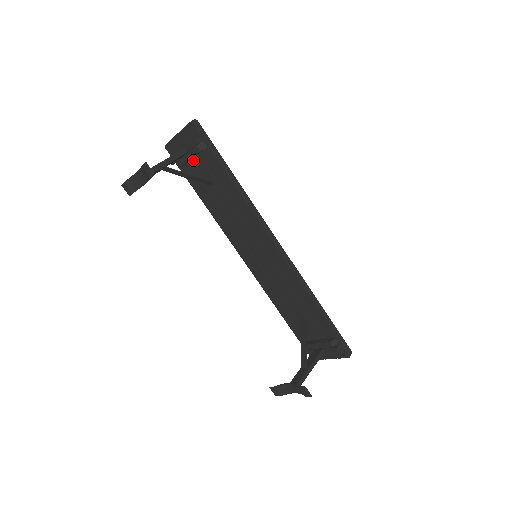
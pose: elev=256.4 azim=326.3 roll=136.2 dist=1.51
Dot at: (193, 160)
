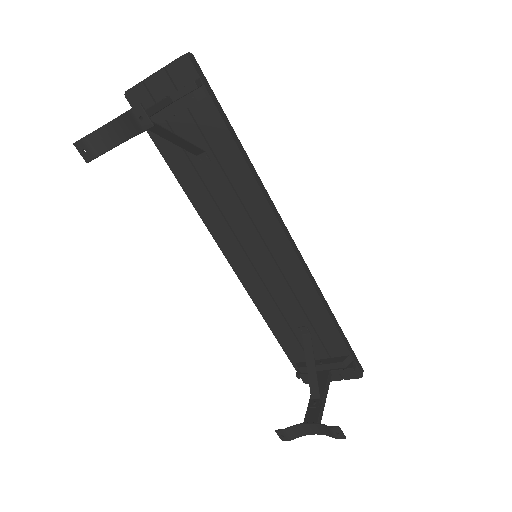
Dot at: (175, 116)
